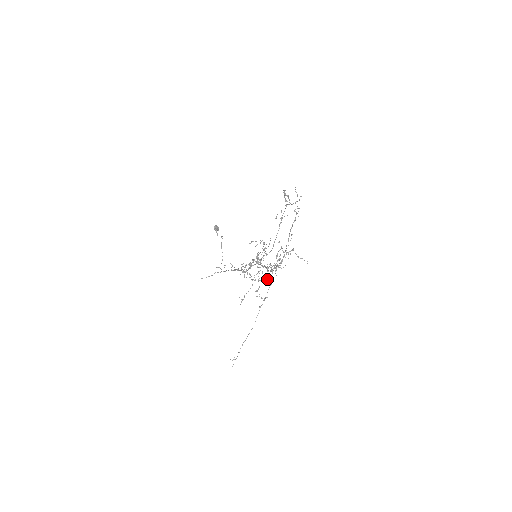
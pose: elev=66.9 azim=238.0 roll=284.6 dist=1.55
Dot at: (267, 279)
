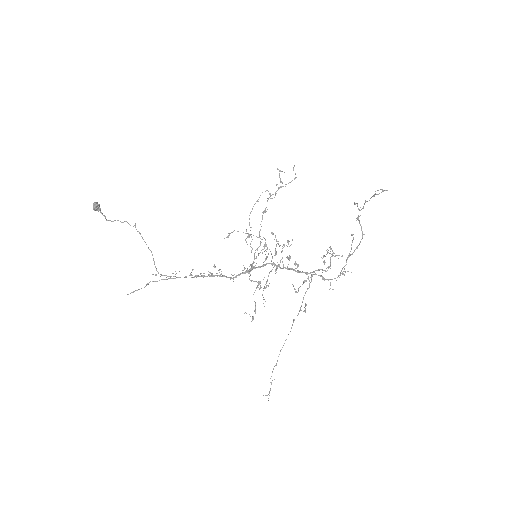
Dot at: occluded
